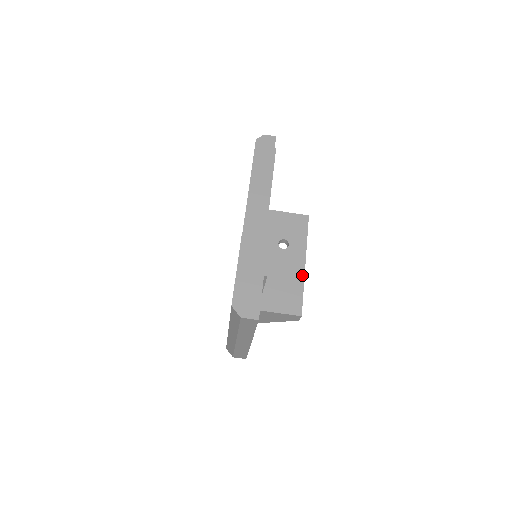
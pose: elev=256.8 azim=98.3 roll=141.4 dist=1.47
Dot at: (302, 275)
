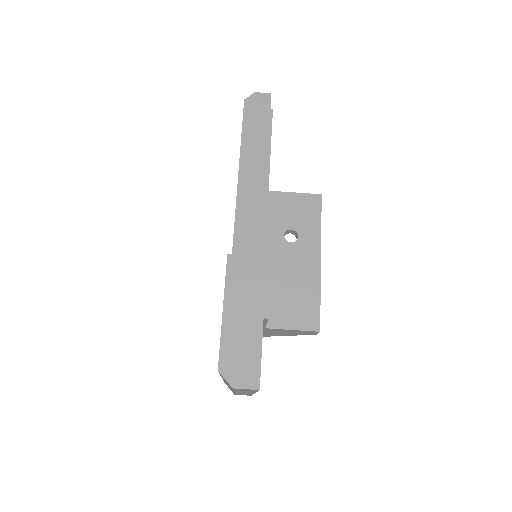
Dot at: (317, 276)
